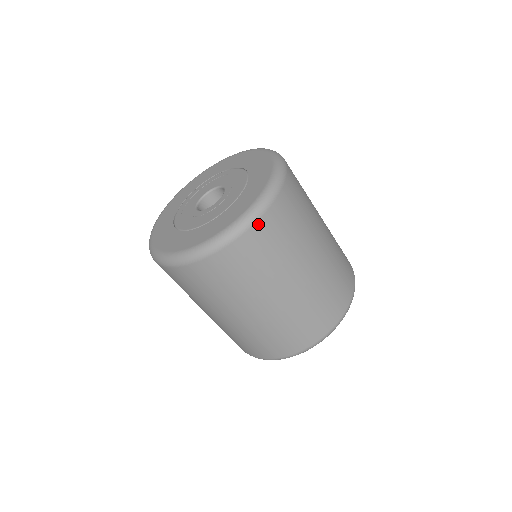
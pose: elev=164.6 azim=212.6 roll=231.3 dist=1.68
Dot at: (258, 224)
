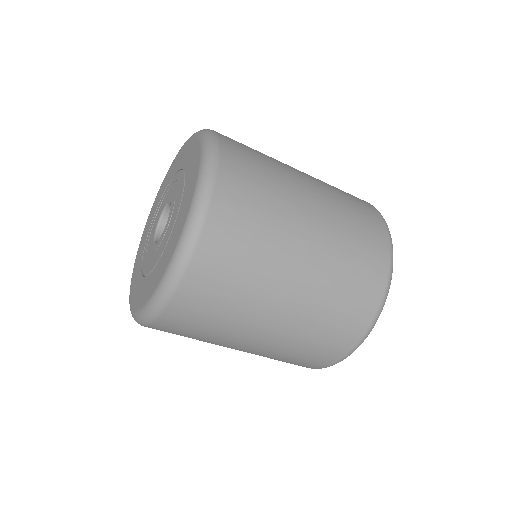
Dot at: (151, 327)
